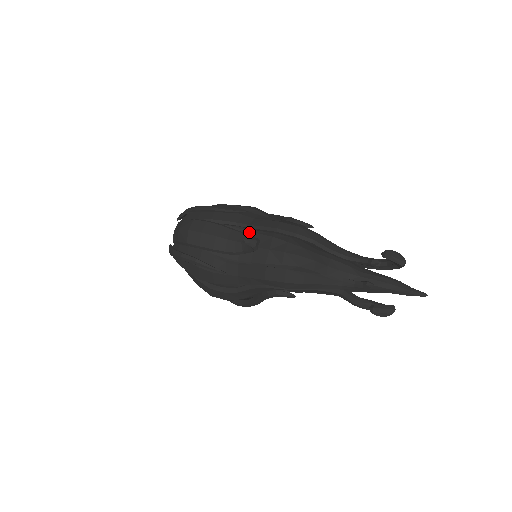
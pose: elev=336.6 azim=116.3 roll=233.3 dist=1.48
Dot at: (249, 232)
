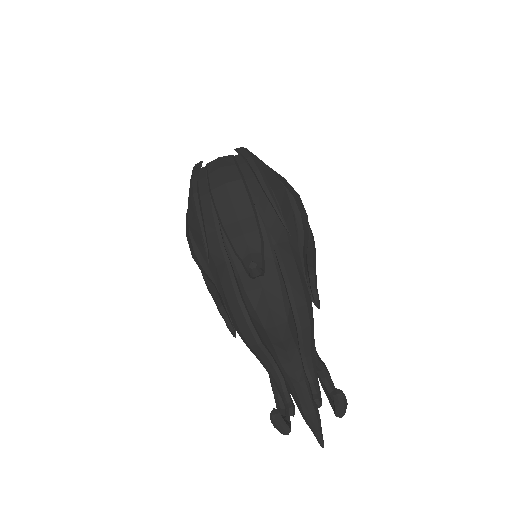
Dot at: (269, 247)
